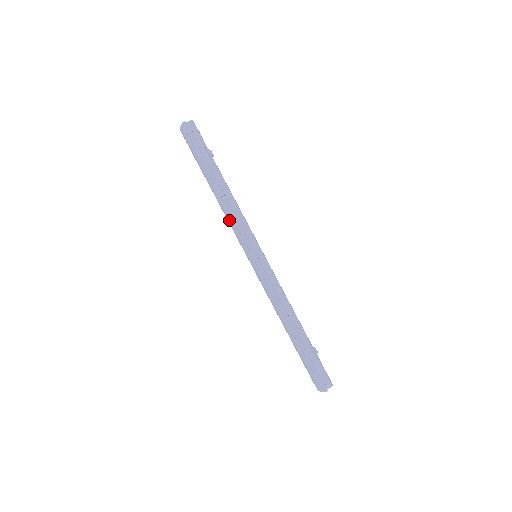
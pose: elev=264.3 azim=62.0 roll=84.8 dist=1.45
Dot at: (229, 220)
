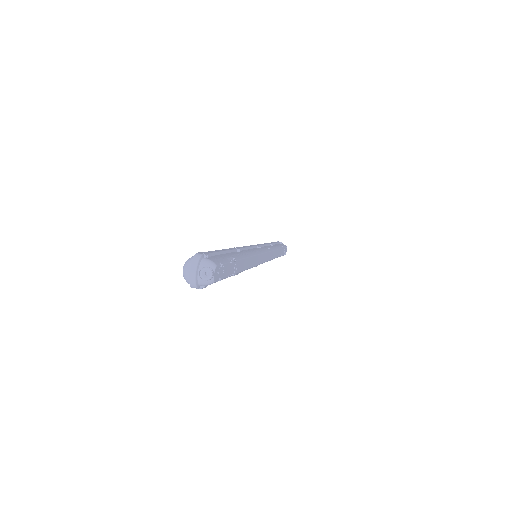
Dot at: occluded
